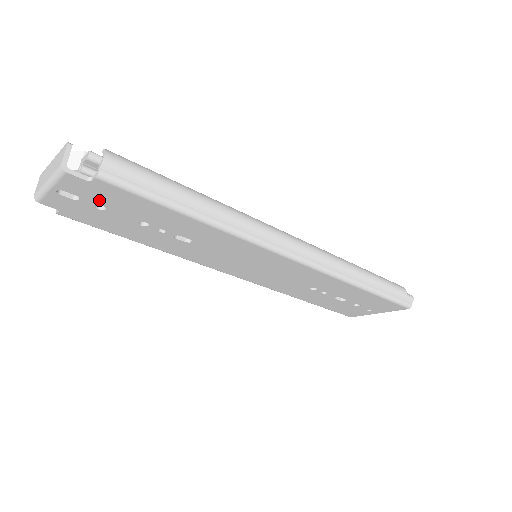
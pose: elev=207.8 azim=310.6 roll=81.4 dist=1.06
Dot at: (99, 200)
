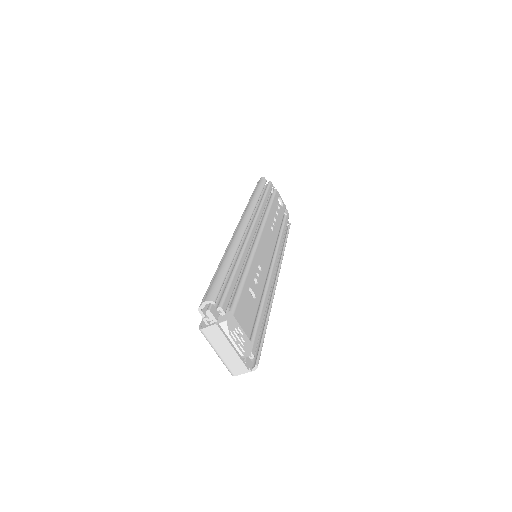
Dot at: occluded
